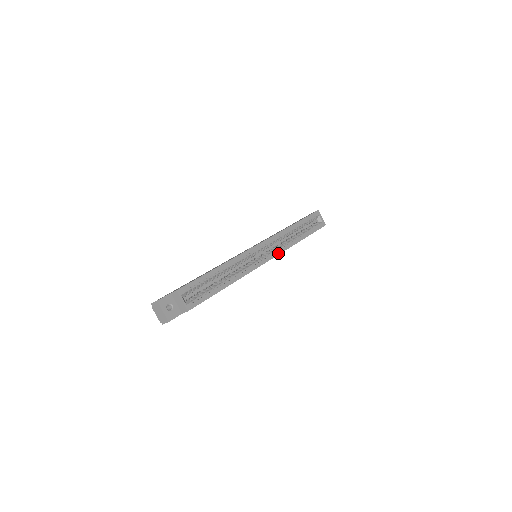
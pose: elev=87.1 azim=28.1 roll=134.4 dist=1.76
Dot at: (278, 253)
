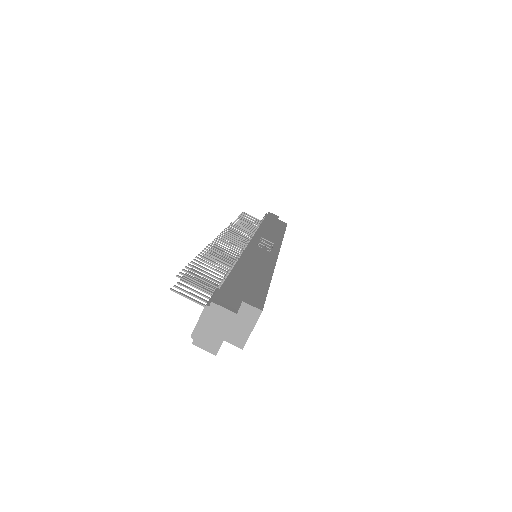
Dot at: occluded
